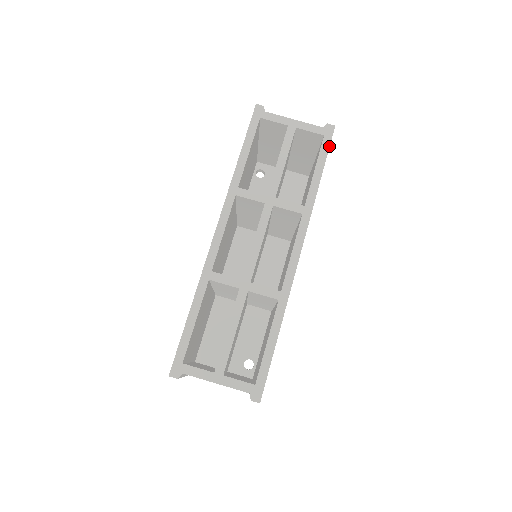
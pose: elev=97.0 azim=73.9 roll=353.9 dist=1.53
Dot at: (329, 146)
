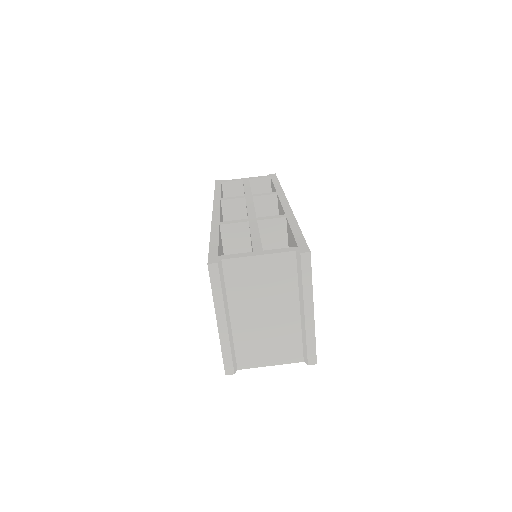
Dot at: (277, 178)
